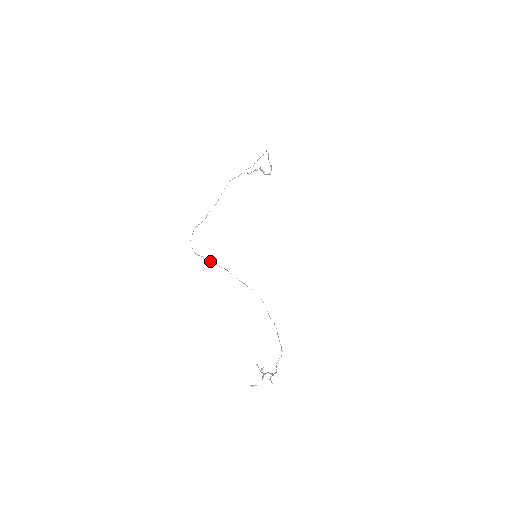
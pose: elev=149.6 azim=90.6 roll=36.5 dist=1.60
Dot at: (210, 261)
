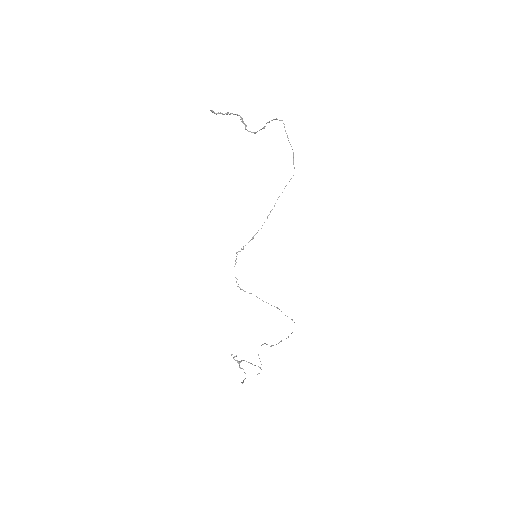
Dot at: (262, 300)
